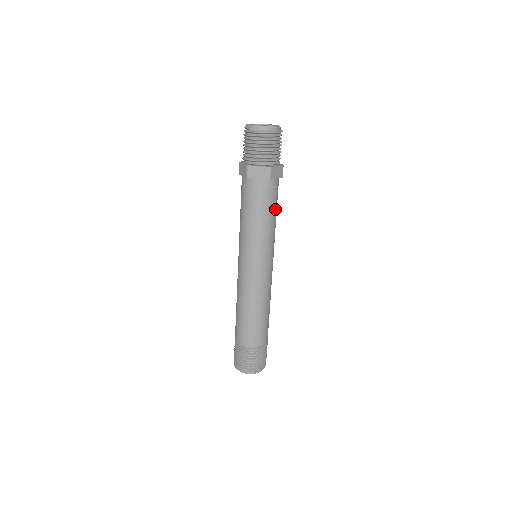
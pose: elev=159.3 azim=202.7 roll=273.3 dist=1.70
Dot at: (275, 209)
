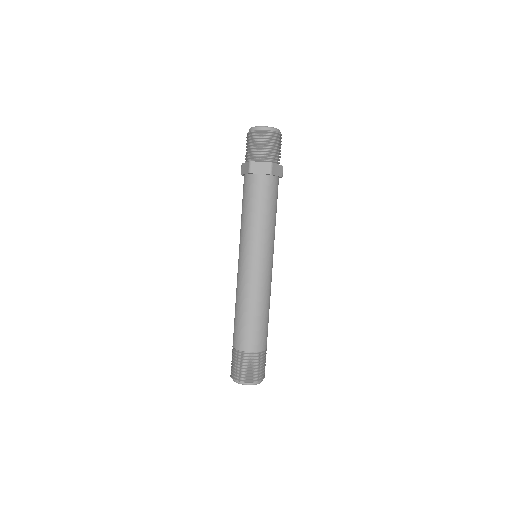
Dot at: (262, 205)
